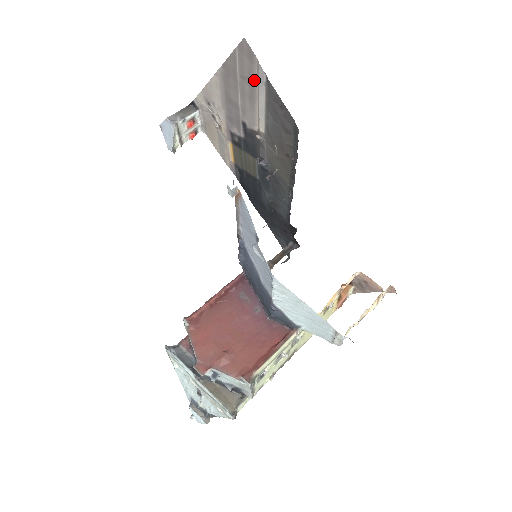
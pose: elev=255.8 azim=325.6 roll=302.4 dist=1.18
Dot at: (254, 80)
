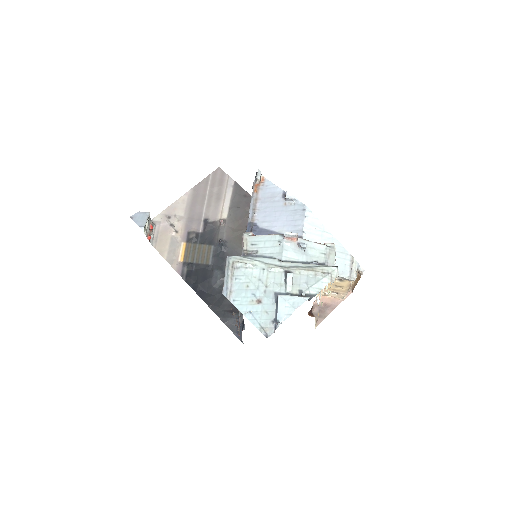
Dot at: (223, 187)
